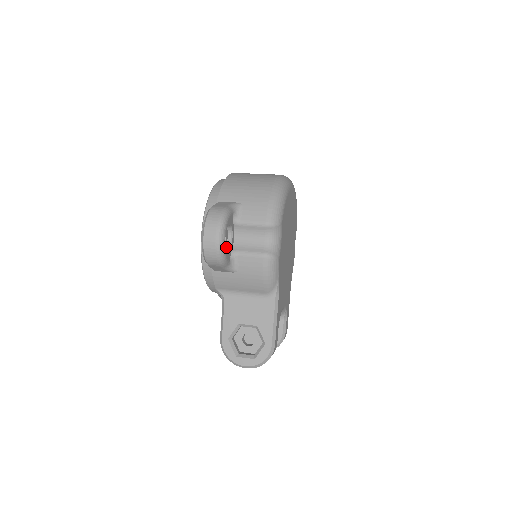
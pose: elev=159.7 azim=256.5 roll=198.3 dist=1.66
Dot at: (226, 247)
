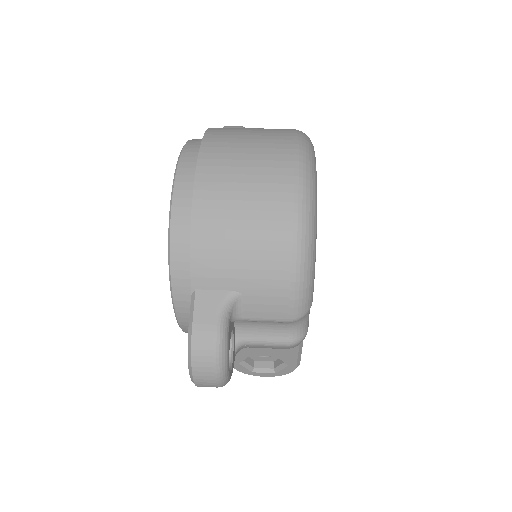
Dot at: occluded
